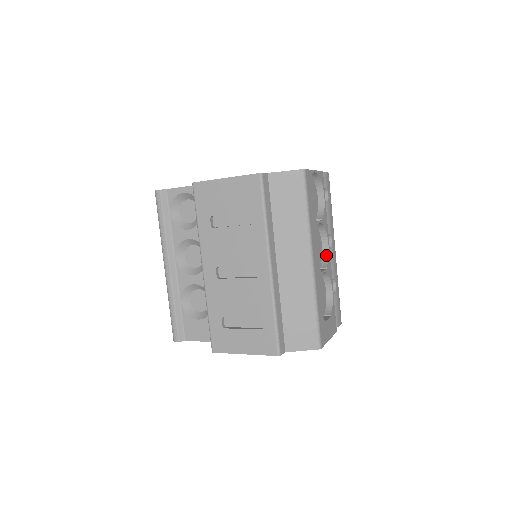
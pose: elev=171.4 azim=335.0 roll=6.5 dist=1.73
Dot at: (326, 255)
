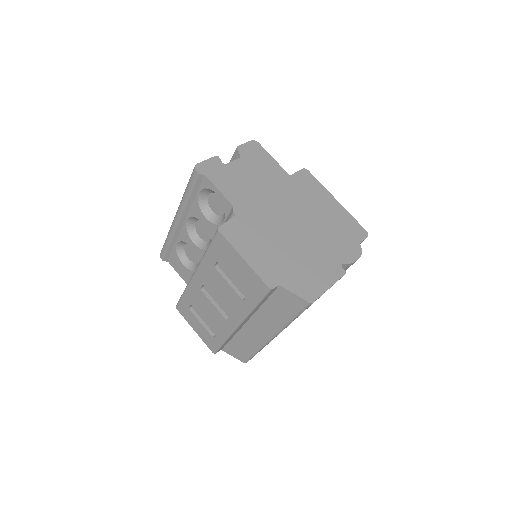
Dot at: occluded
